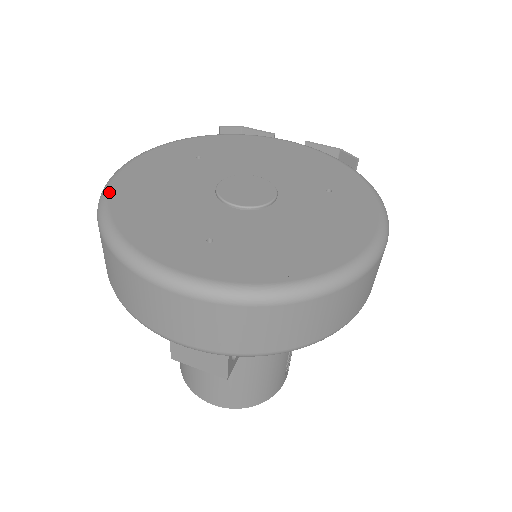
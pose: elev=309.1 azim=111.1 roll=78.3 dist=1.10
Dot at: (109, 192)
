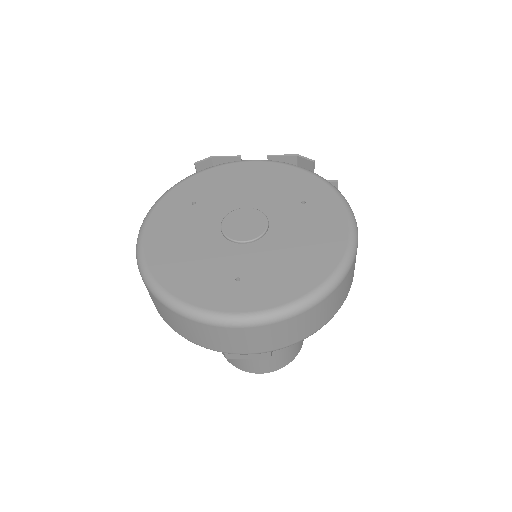
Dot at: (145, 261)
